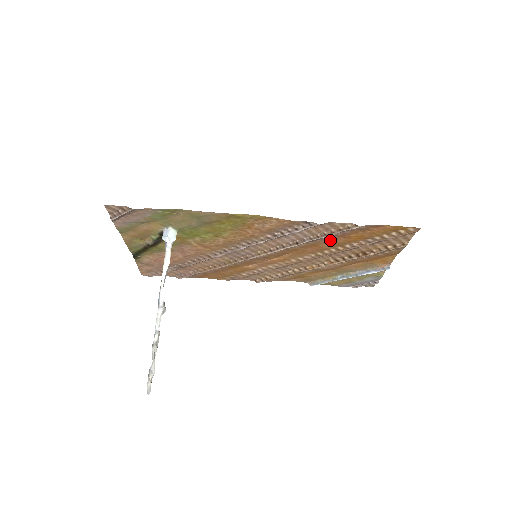
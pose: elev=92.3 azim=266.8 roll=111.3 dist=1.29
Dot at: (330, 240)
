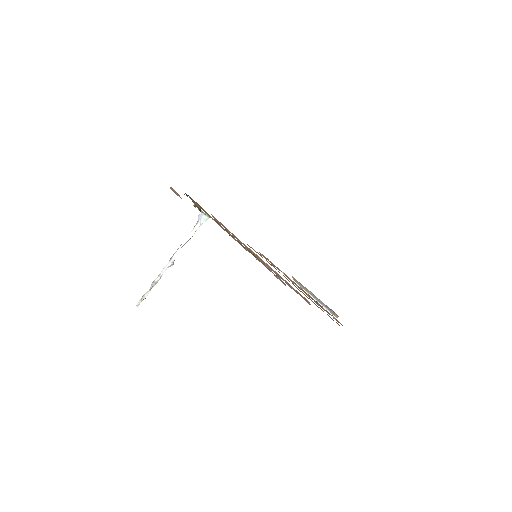
Dot at: occluded
